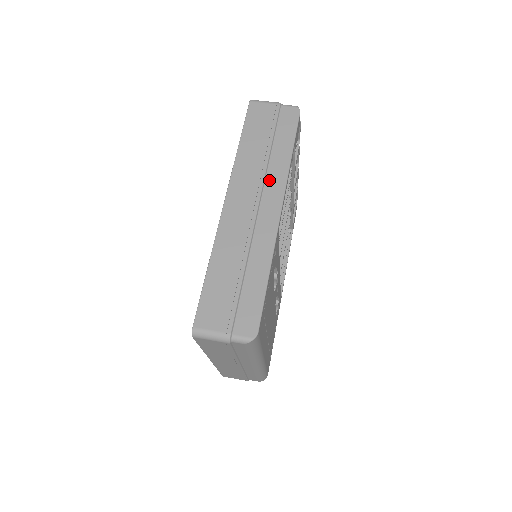
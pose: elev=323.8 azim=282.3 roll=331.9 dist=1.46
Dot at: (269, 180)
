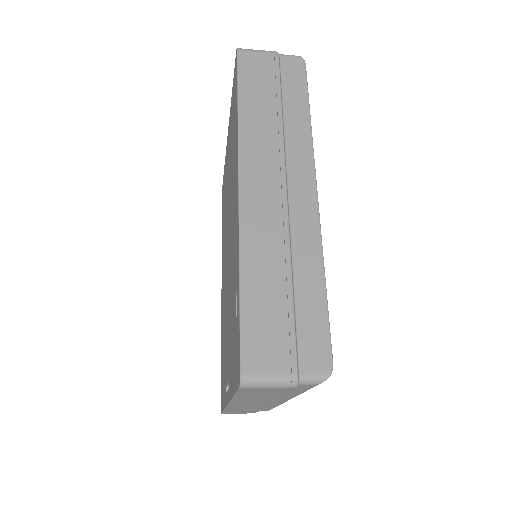
Dot at: (290, 153)
